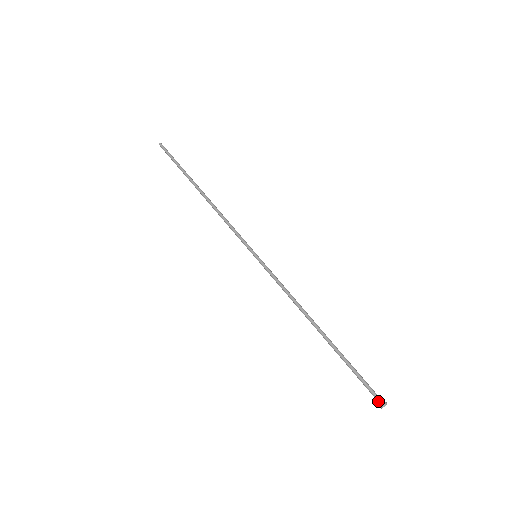
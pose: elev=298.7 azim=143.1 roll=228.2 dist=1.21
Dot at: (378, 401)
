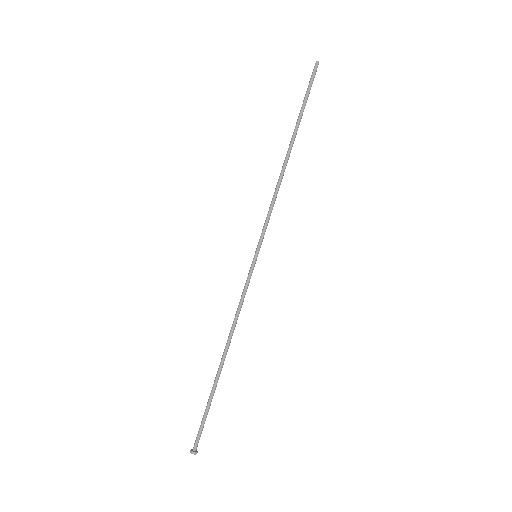
Dot at: (194, 445)
